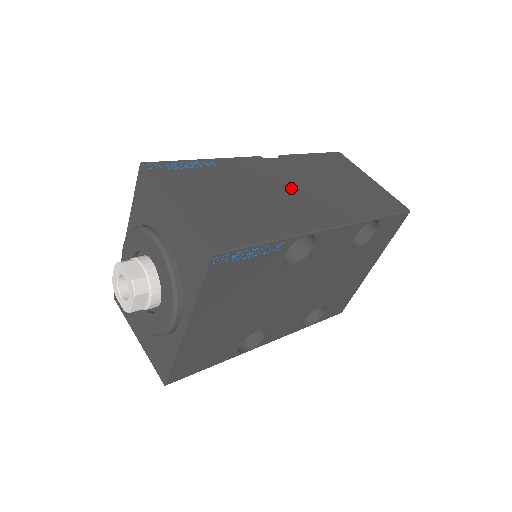
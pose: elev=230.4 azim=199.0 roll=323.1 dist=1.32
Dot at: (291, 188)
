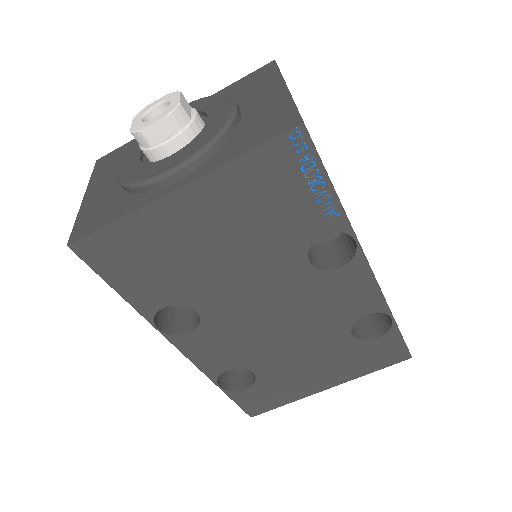
Dot at: occluded
